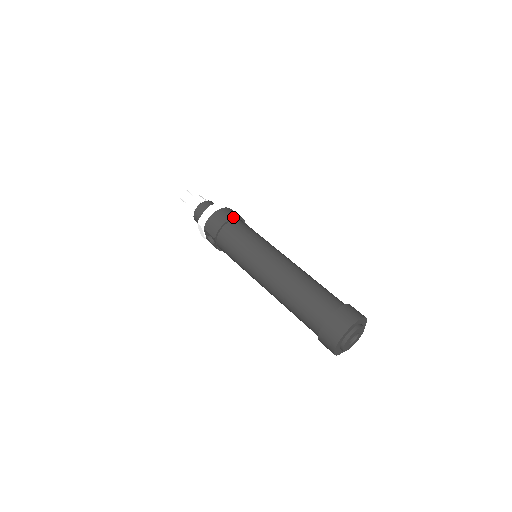
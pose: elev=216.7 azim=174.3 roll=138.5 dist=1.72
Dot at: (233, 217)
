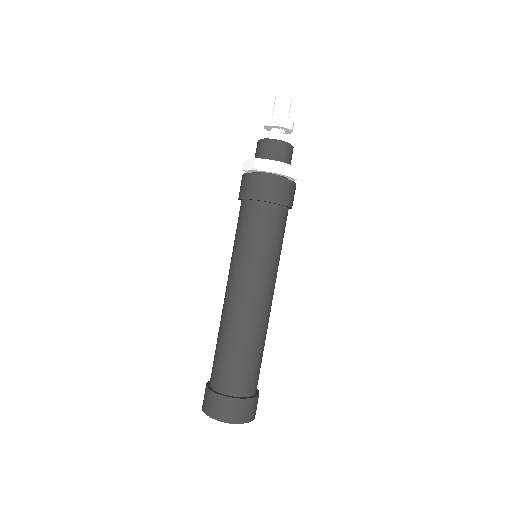
Dot at: (259, 199)
